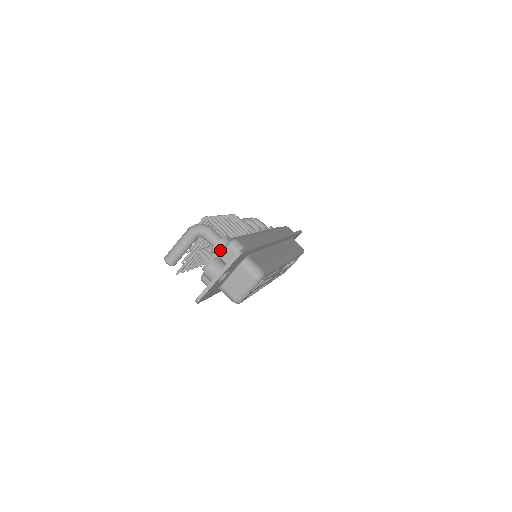
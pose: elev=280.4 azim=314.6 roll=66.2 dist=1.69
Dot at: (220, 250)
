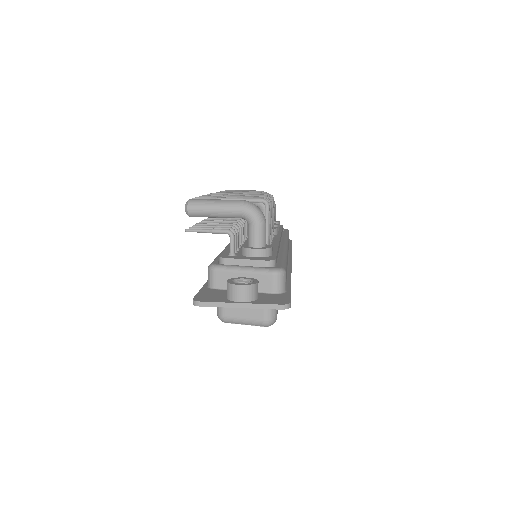
Dot at: (260, 264)
